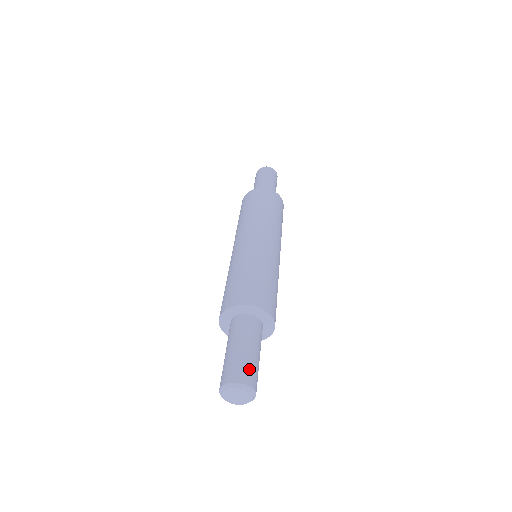
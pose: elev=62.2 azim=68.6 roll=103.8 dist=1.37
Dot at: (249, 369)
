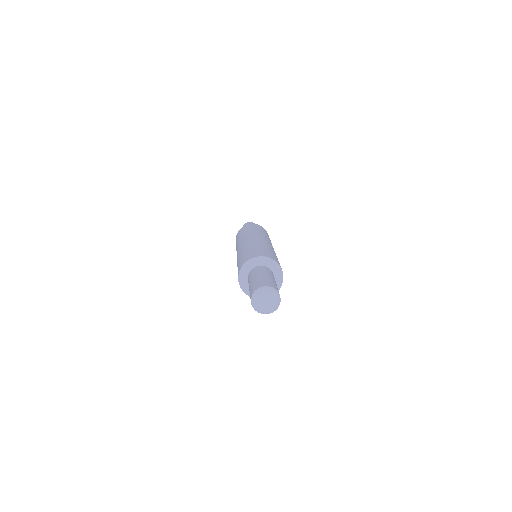
Dot at: (266, 281)
